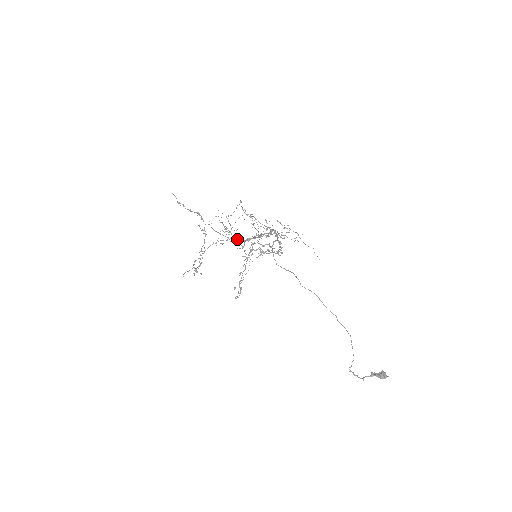
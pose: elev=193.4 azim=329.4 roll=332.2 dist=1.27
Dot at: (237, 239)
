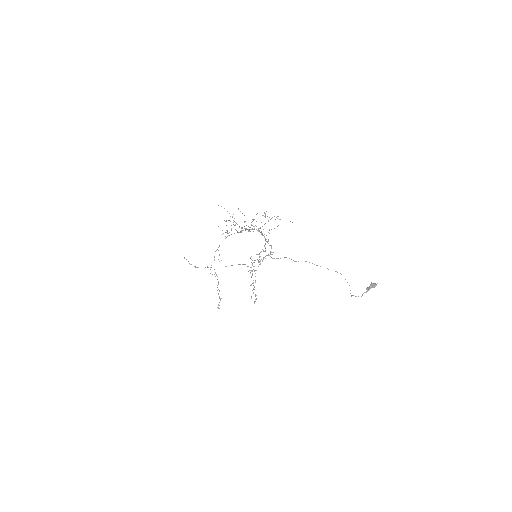
Dot at: occluded
